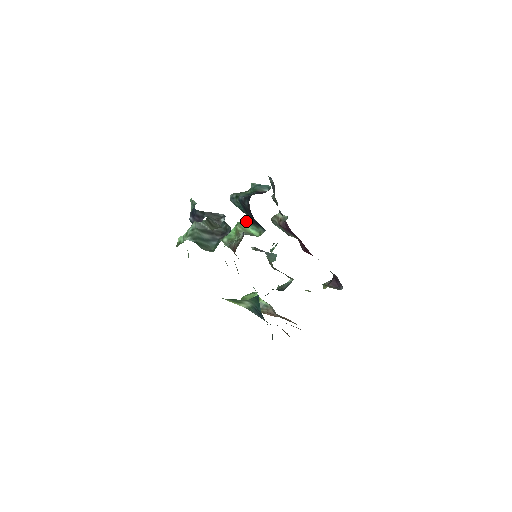
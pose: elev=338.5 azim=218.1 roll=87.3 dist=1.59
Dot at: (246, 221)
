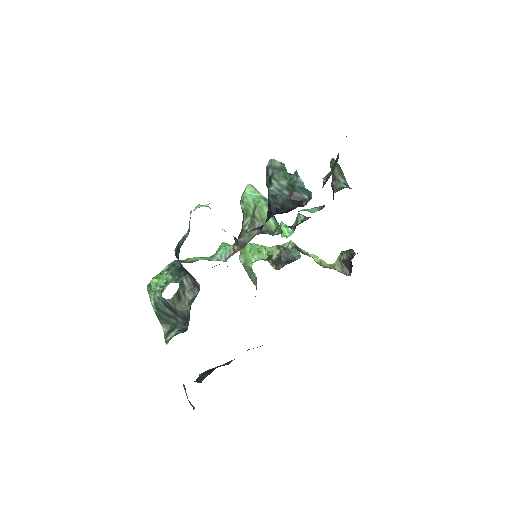
Dot at: occluded
